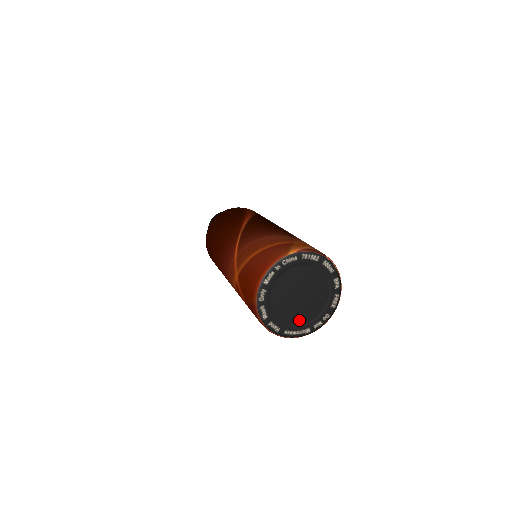
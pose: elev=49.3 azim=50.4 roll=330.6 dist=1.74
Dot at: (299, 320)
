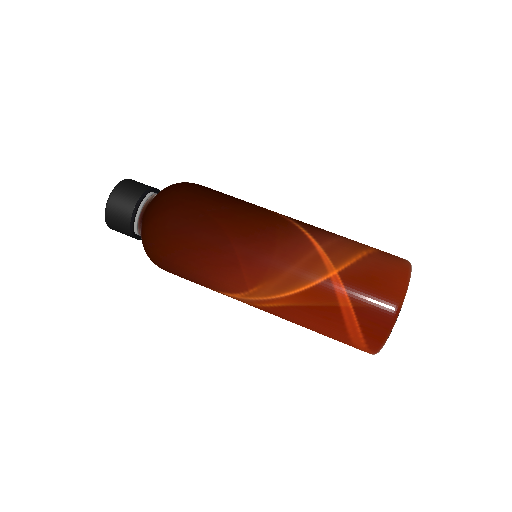
Dot at: occluded
